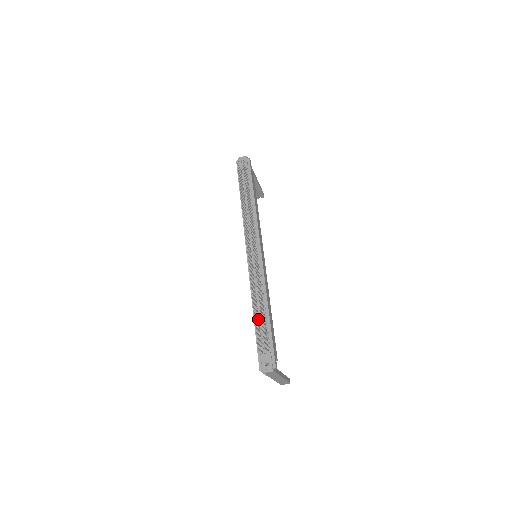
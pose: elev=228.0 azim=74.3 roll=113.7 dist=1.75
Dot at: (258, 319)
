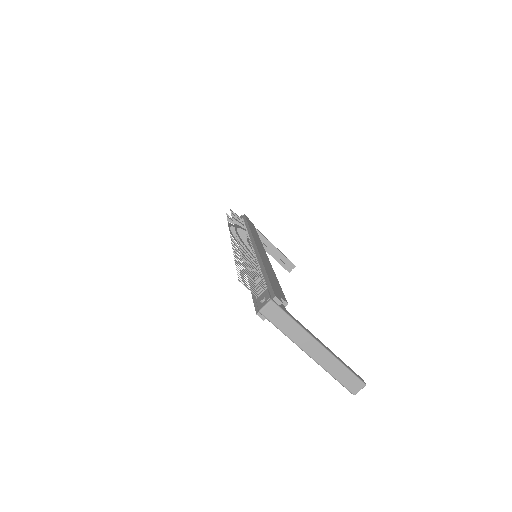
Dot at: occluded
